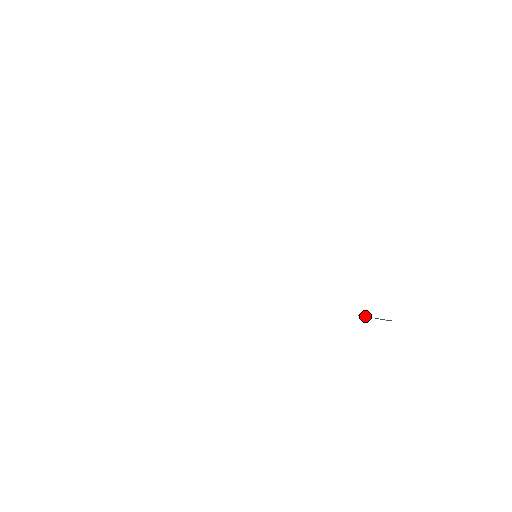
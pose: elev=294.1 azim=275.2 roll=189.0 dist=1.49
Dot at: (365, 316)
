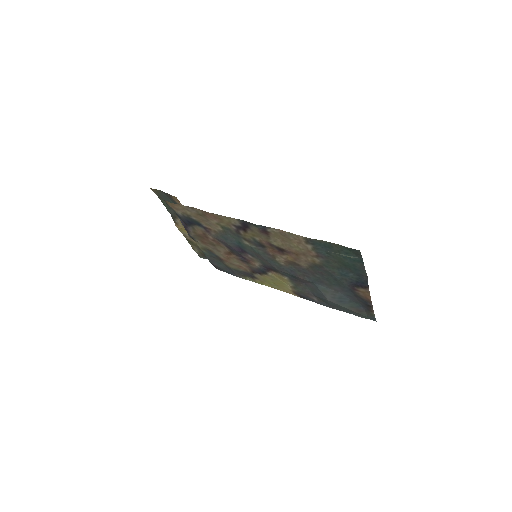
Dot at: (334, 252)
